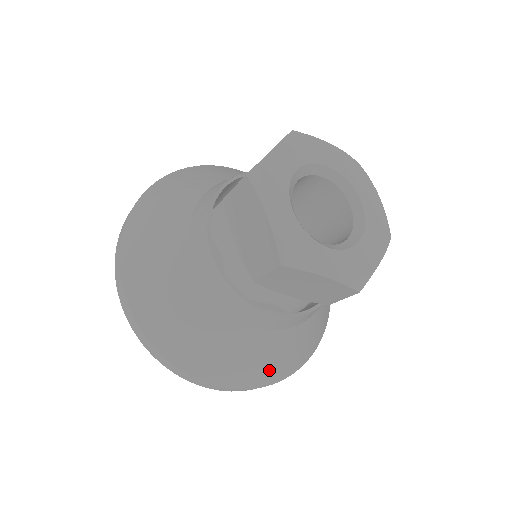
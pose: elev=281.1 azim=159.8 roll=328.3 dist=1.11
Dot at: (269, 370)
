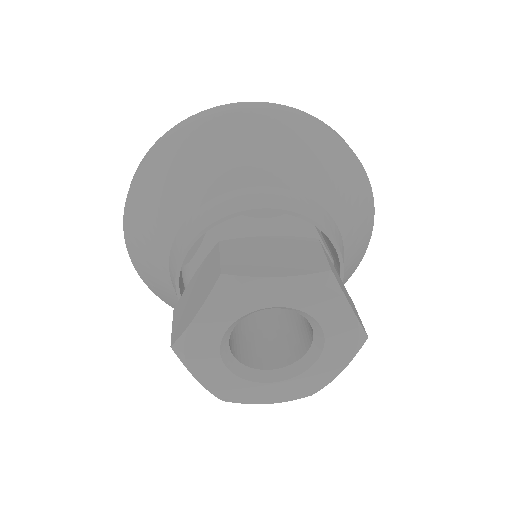
Dot at: occluded
